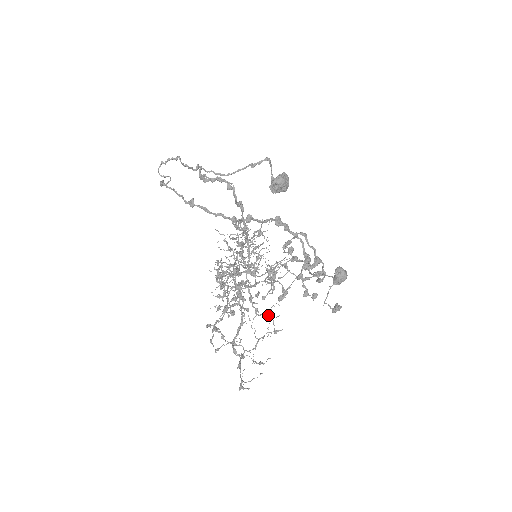
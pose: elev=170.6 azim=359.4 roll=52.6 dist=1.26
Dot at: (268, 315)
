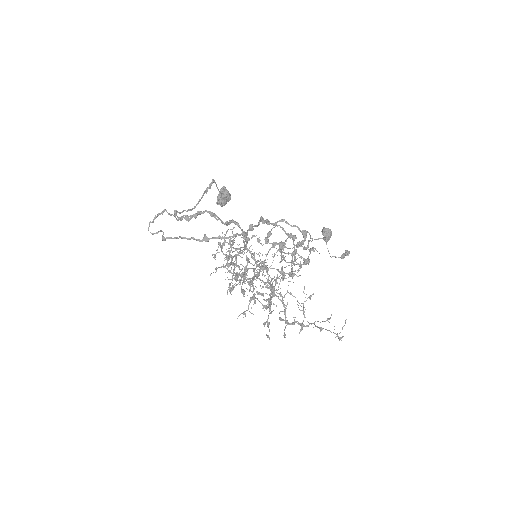
Dot at: (290, 293)
